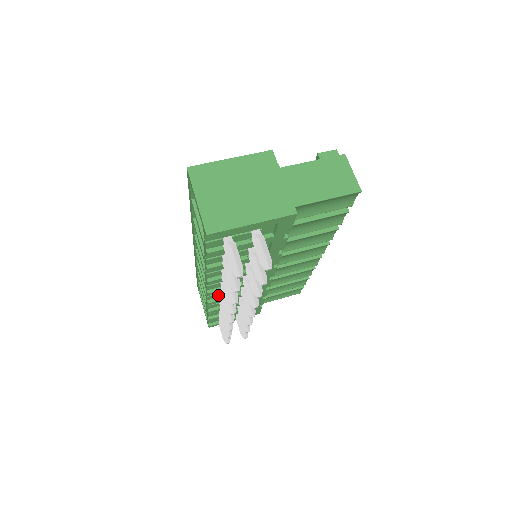
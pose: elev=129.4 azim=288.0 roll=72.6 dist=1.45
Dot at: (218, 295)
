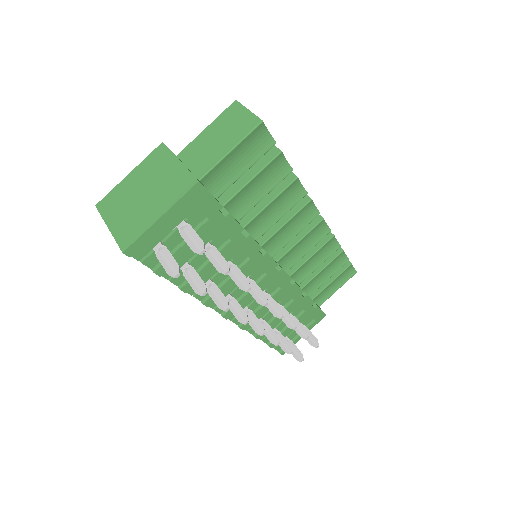
Dot at: occluded
